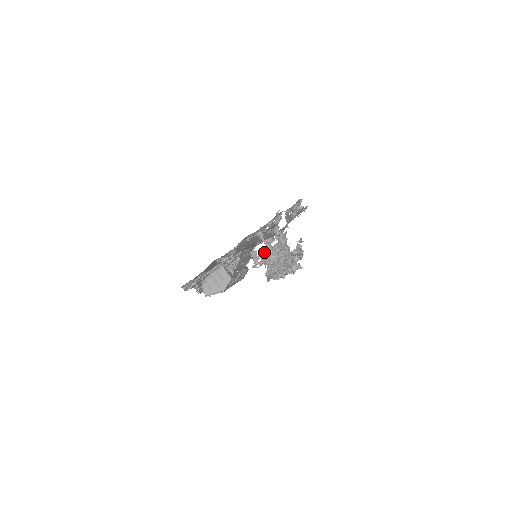
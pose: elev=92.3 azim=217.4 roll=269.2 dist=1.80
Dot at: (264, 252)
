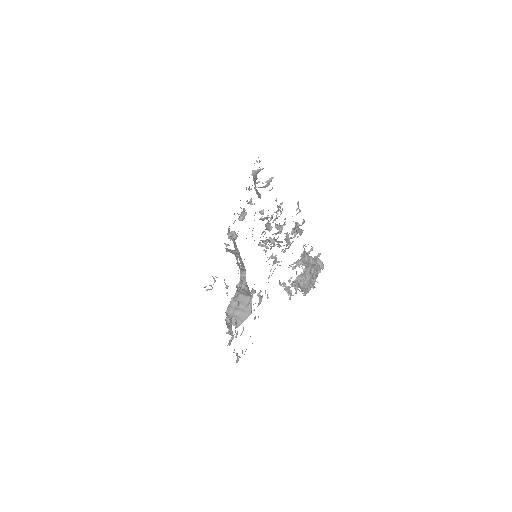
Dot at: (295, 282)
